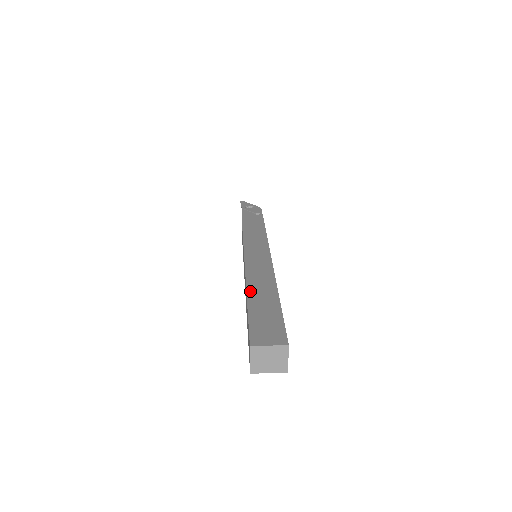
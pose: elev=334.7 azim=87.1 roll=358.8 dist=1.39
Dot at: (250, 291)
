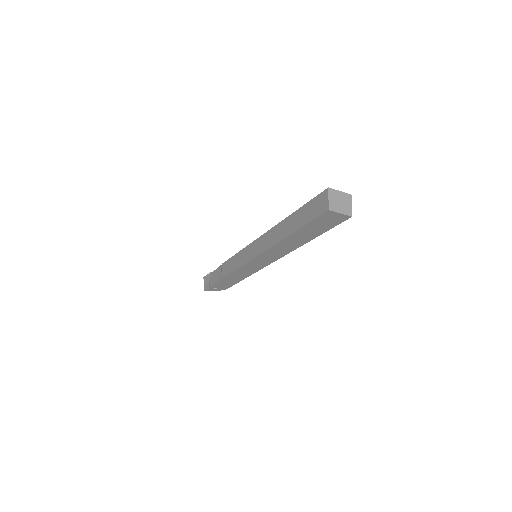
Dot at: occluded
